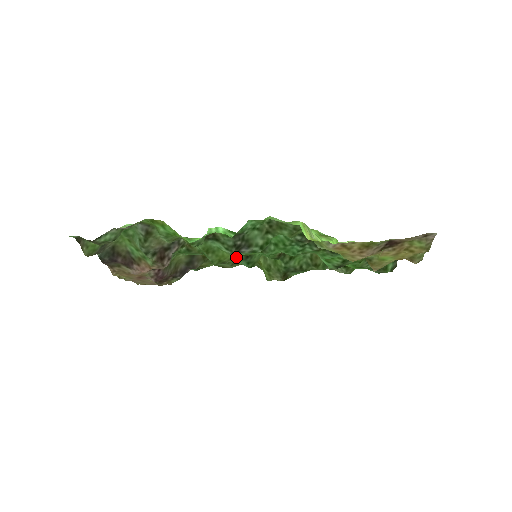
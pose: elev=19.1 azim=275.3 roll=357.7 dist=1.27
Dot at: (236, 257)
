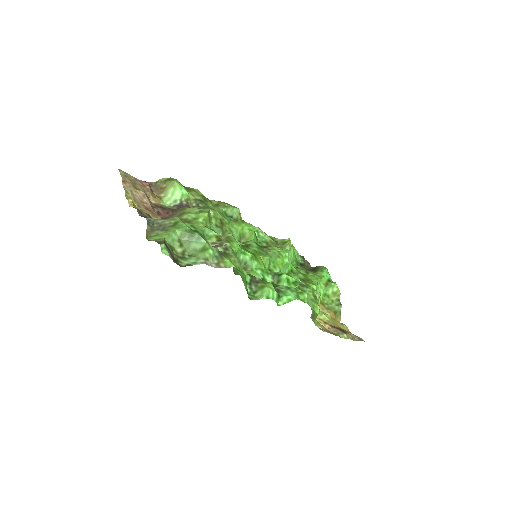
Dot at: (241, 245)
